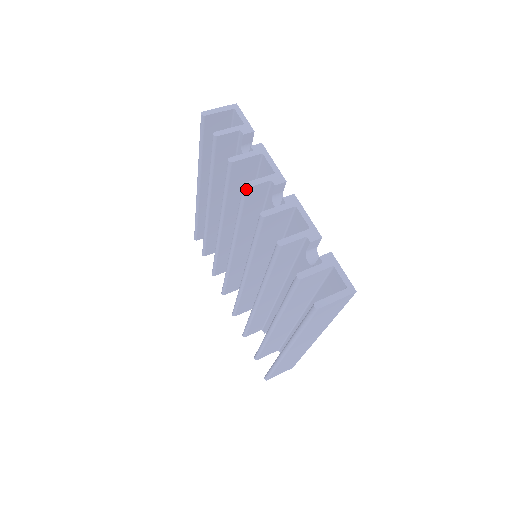
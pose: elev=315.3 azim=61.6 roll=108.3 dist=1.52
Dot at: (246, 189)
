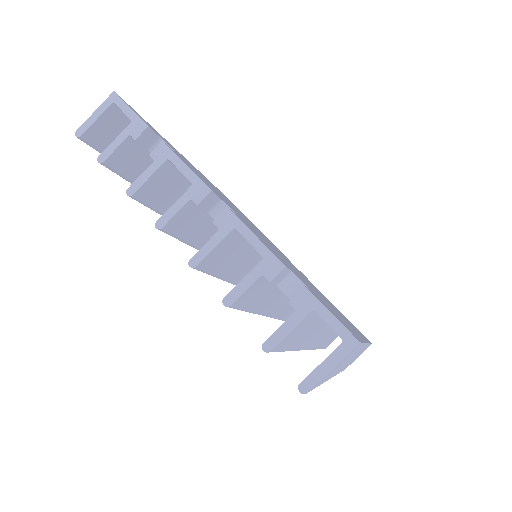
Dot at: (162, 229)
